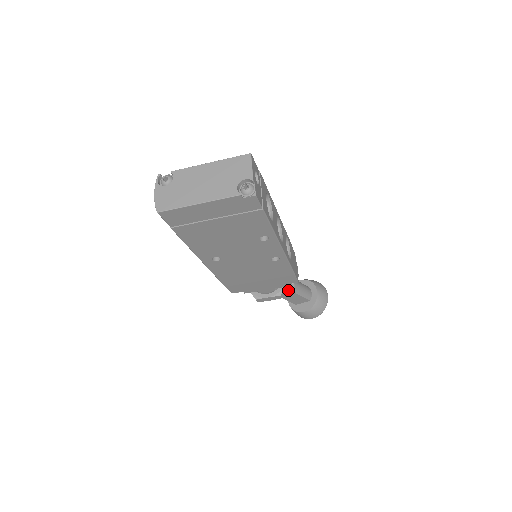
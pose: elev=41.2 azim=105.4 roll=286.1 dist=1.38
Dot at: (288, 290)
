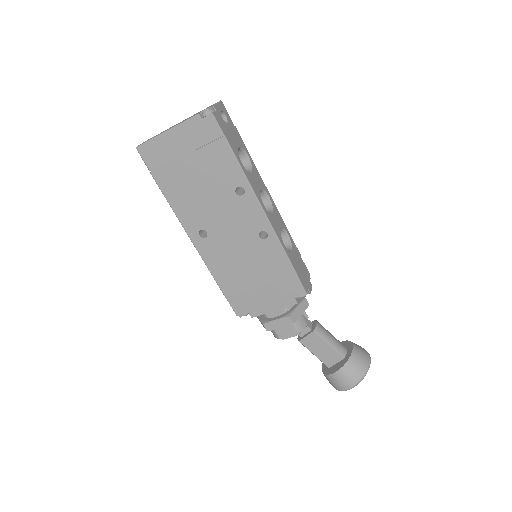
Dot at: (310, 331)
